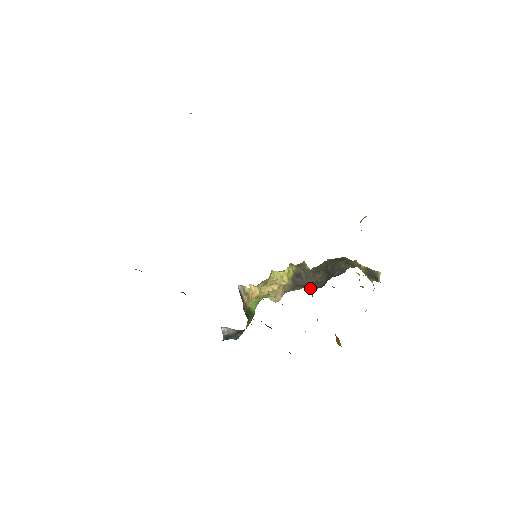
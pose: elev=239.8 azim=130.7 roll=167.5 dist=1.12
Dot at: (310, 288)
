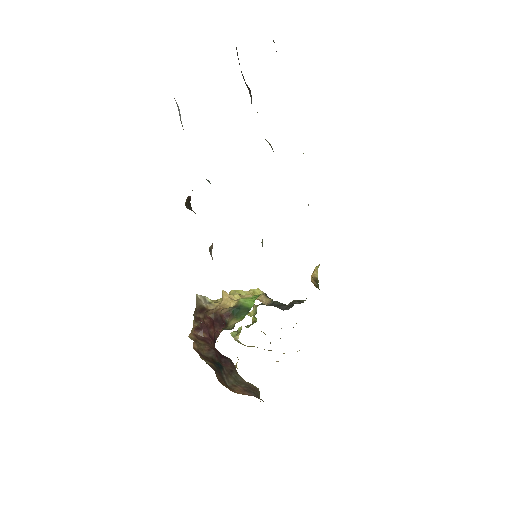
Dot at: occluded
